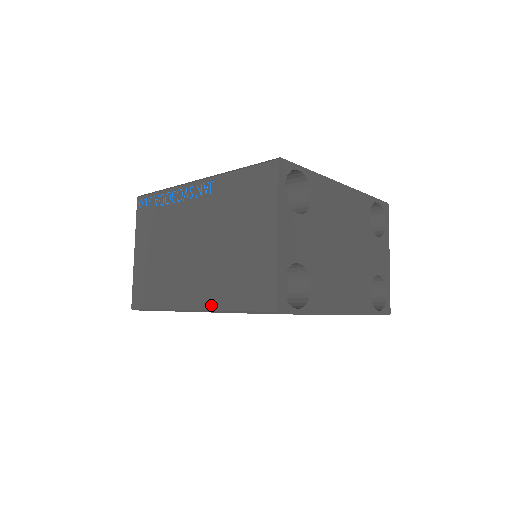
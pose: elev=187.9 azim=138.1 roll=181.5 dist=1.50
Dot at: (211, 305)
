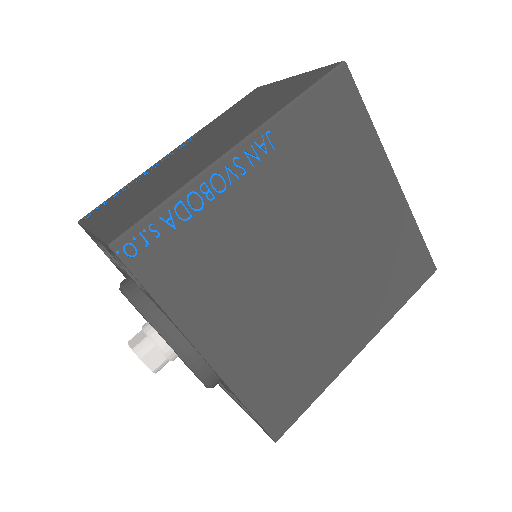
Dot at: (263, 121)
